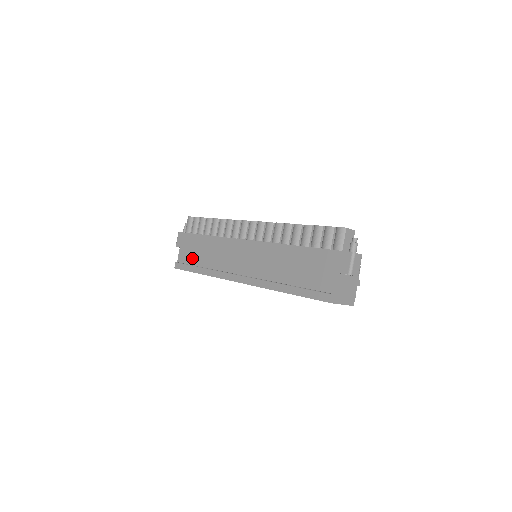
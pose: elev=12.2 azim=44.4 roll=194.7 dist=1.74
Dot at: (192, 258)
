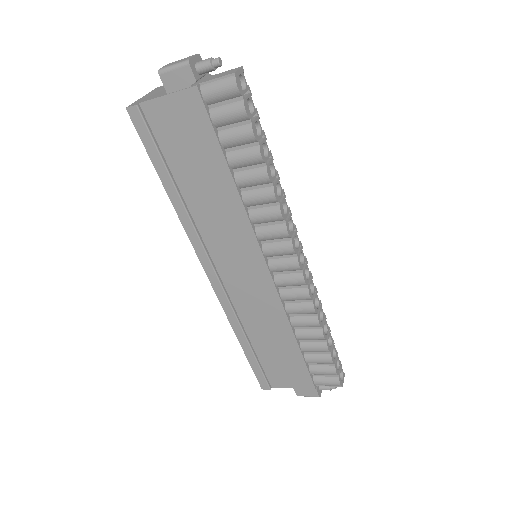
Dot at: (174, 151)
